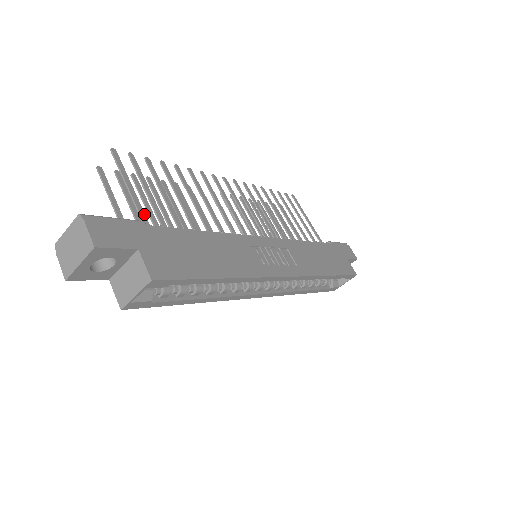
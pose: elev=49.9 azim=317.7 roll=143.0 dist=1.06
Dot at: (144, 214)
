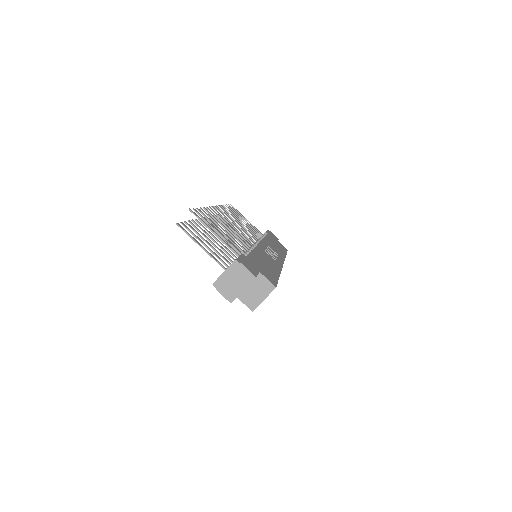
Dot at: (233, 249)
